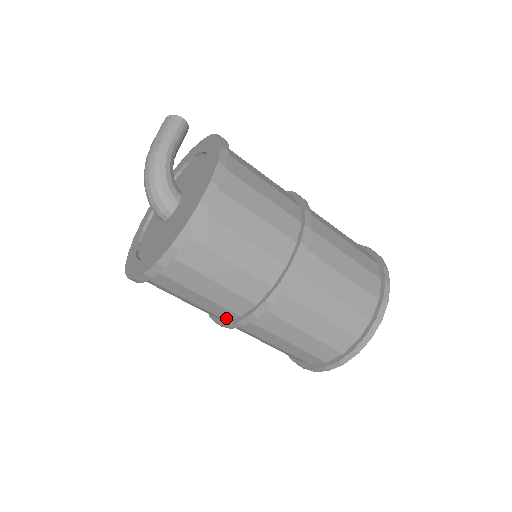
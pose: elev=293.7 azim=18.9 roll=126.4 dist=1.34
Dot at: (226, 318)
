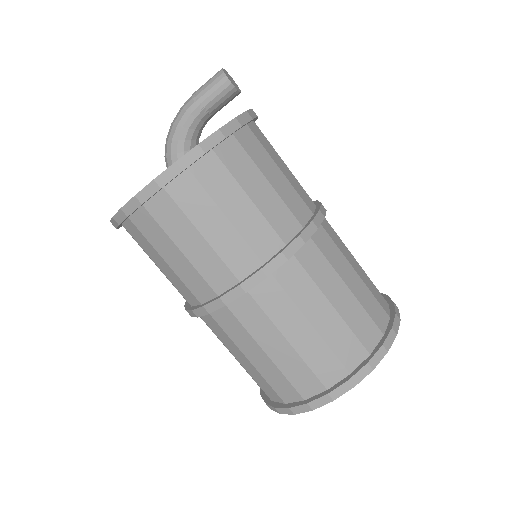
Dot at: occluded
